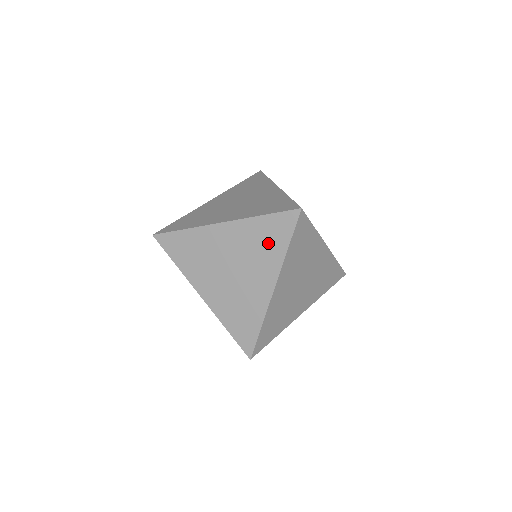
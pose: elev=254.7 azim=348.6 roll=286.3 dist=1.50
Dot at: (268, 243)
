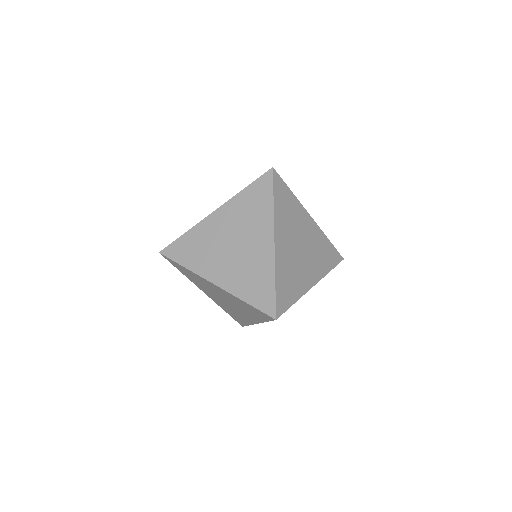
Dot at: (251, 312)
